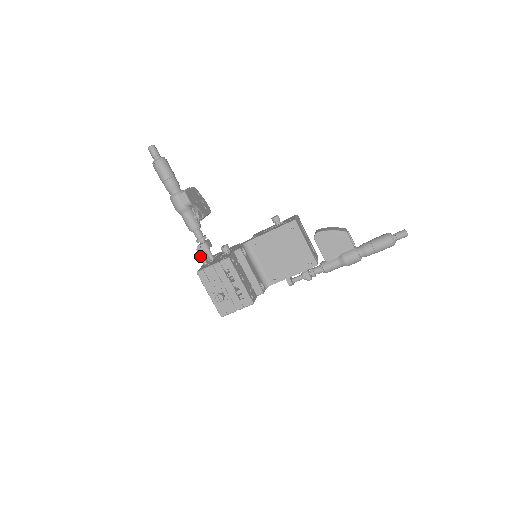
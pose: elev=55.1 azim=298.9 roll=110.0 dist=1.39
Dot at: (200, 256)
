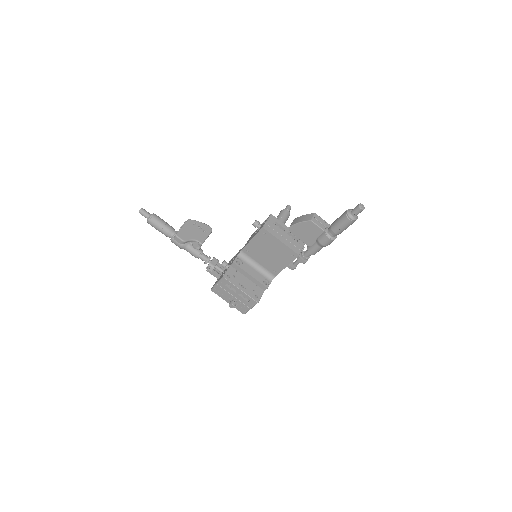
Dot at: (211, 274)
